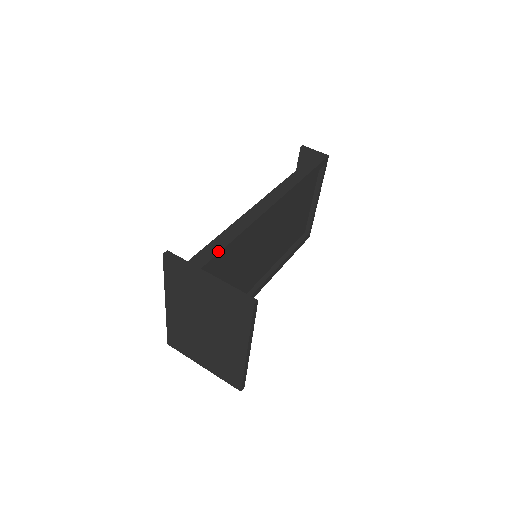
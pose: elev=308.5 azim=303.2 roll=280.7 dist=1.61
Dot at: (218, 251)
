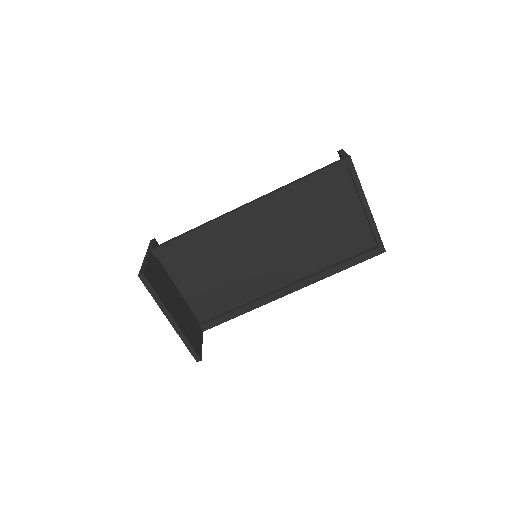
Dot at: (171, 240)
